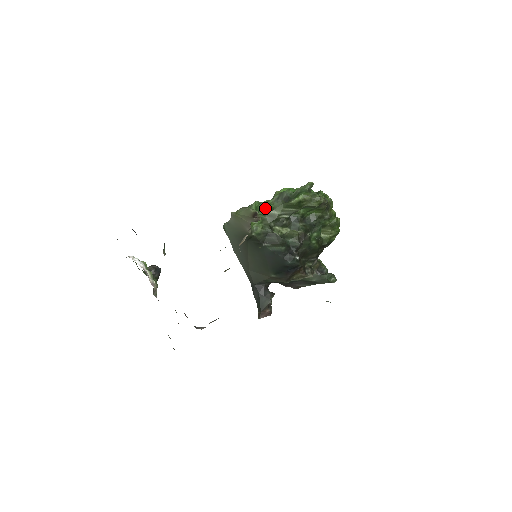
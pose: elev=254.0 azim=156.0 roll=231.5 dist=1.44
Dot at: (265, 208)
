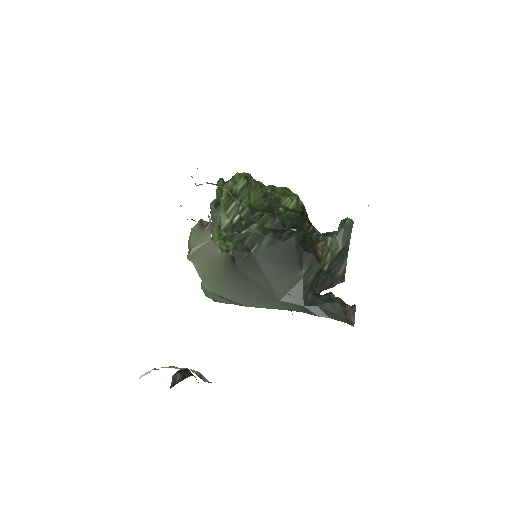
Dot at: (214, 236)
